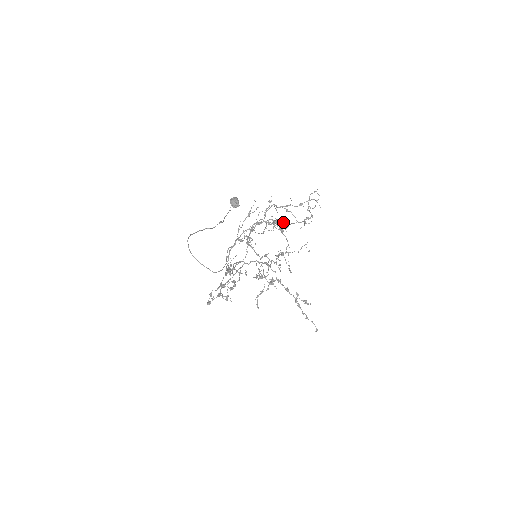
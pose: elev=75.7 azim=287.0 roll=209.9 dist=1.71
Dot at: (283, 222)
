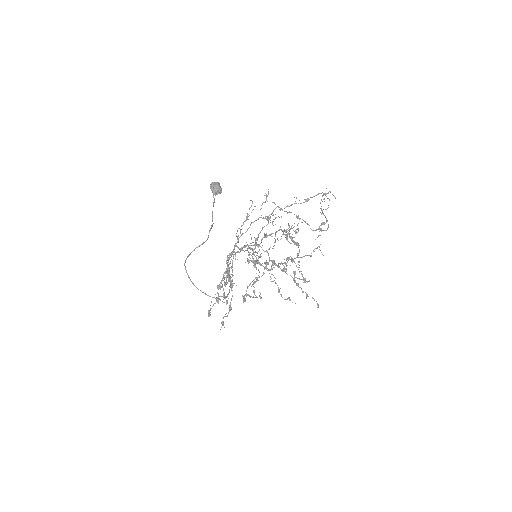
Dot at: occluded
